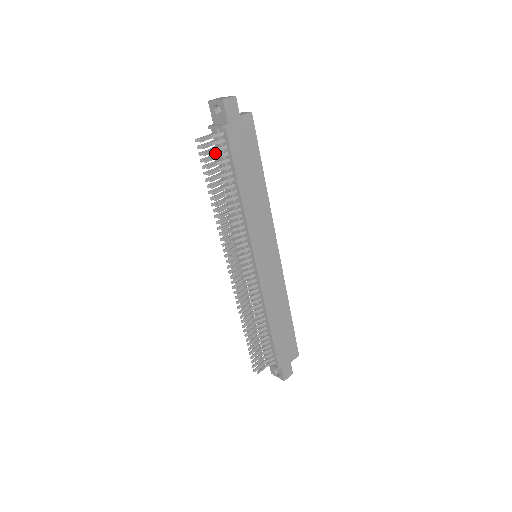
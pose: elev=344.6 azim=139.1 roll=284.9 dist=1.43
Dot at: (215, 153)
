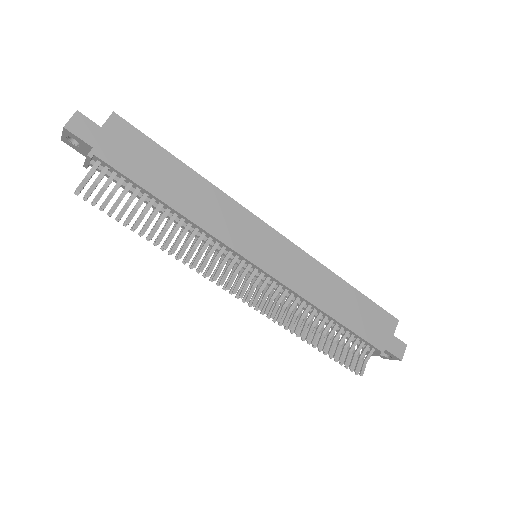
Dot at: occluded
